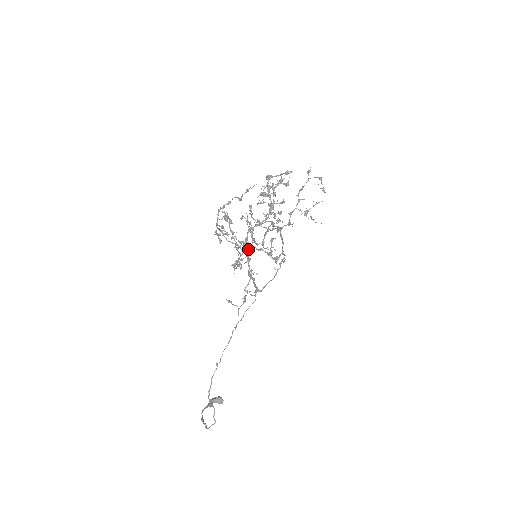
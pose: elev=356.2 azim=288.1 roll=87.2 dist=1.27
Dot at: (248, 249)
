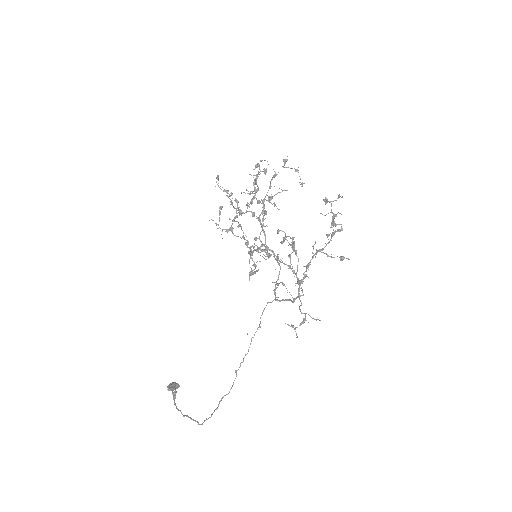
Dot at: (297, 270)
